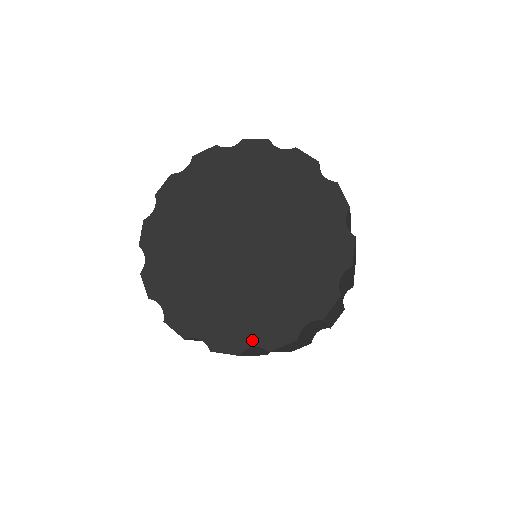
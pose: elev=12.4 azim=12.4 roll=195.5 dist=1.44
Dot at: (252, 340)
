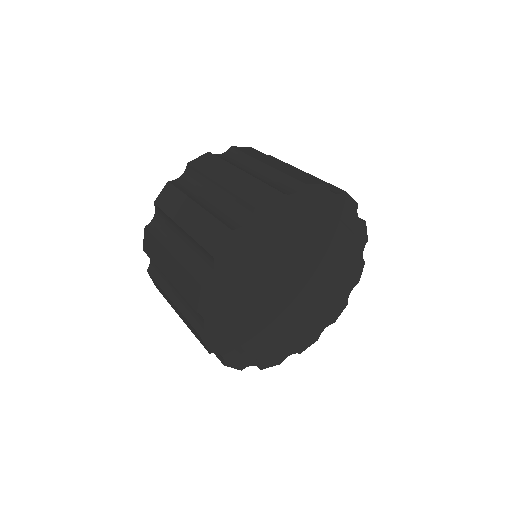
Dot at: (347, 293)
